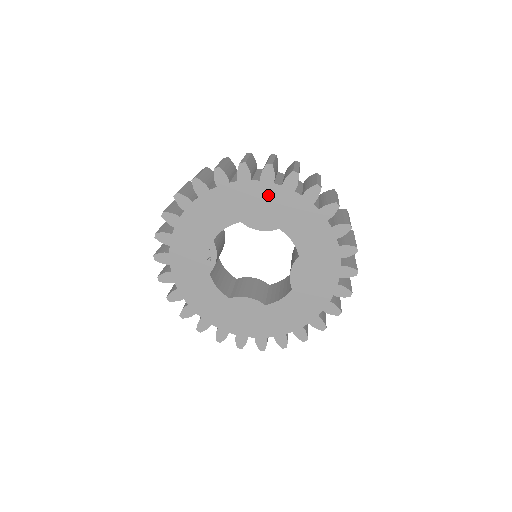
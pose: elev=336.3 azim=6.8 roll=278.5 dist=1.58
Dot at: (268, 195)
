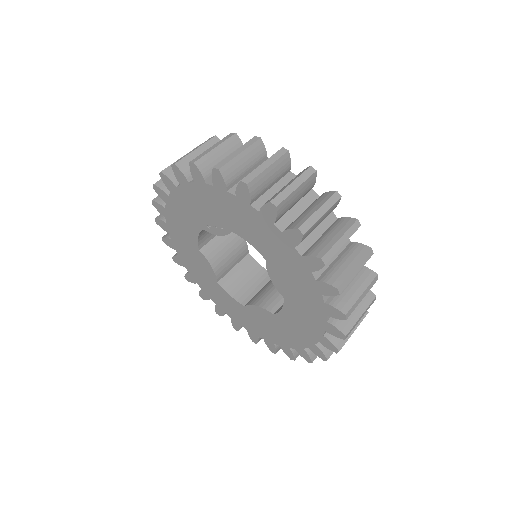
Dot at: (307, 288)
